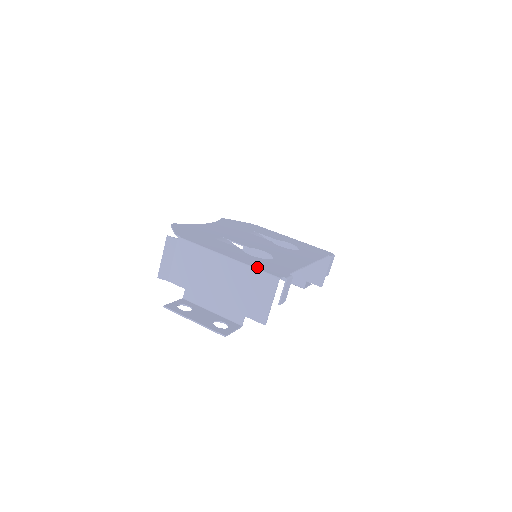
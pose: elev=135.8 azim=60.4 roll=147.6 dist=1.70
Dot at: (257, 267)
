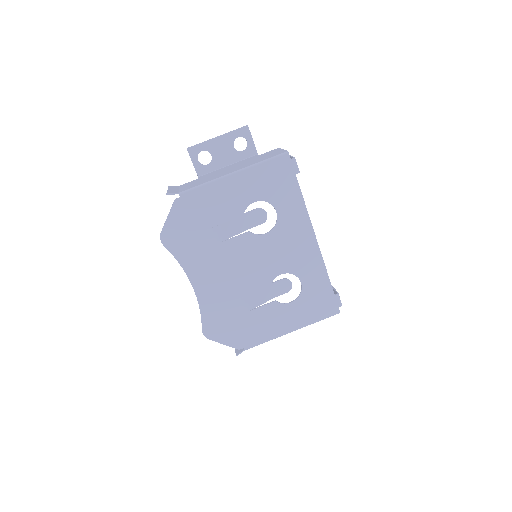
Dot at: (318, 319)
